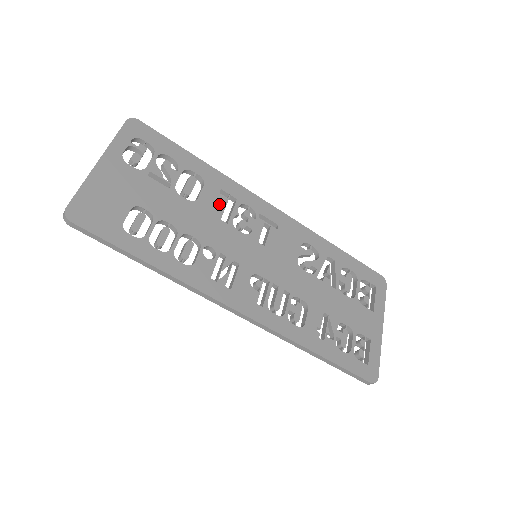
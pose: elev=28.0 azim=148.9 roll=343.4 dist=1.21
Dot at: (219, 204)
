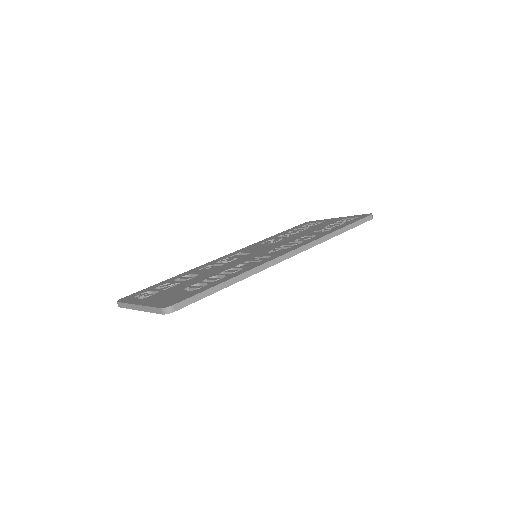
Dot at: occluded
